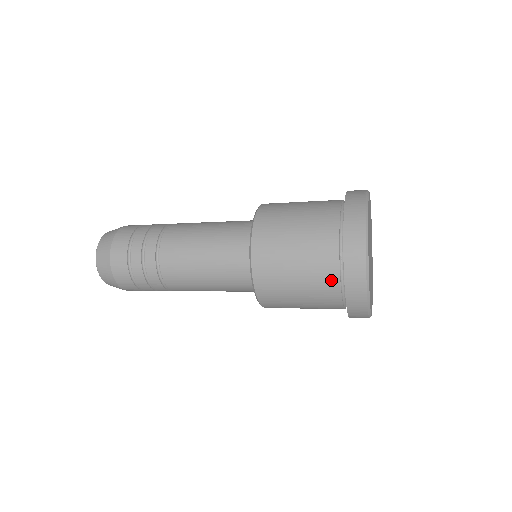
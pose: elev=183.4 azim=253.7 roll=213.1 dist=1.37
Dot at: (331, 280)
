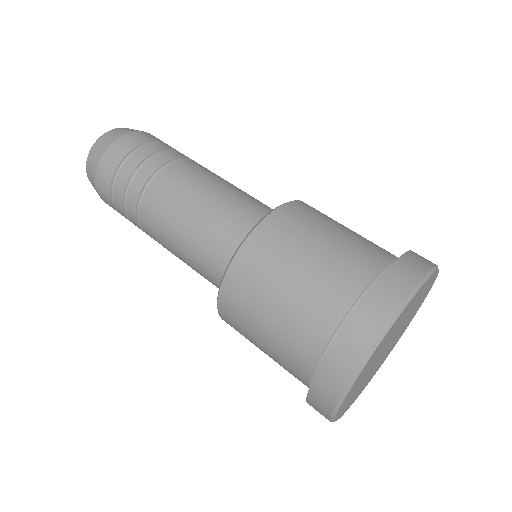
Dot at: occluded
